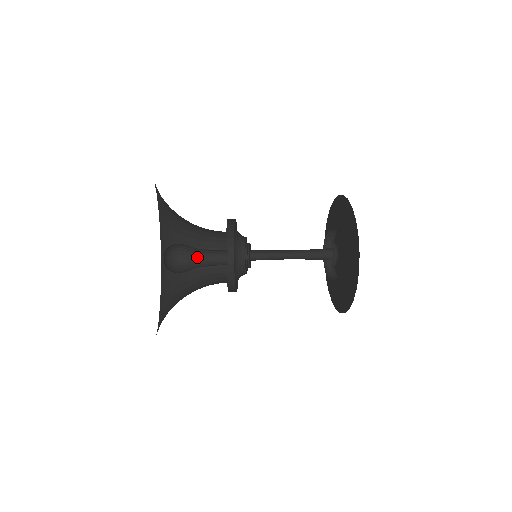
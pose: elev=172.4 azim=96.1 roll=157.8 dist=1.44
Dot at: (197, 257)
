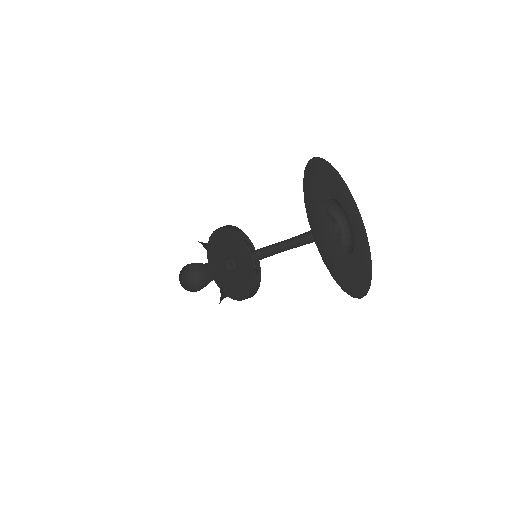
Dot at: occluded
